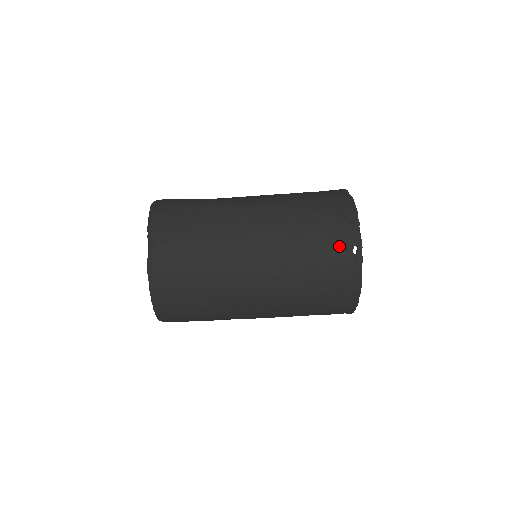
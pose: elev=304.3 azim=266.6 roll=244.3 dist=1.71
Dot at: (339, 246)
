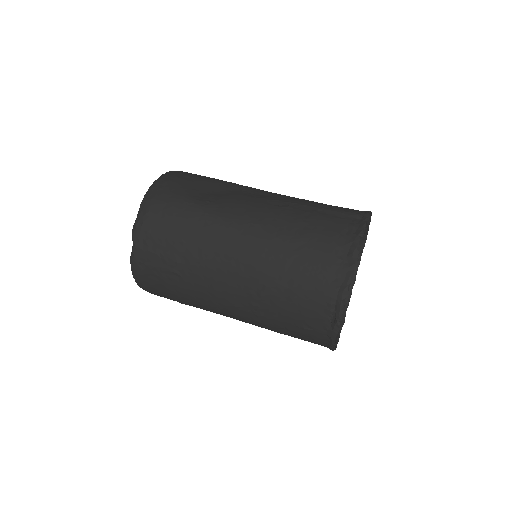
Dot at: (316, 310)
